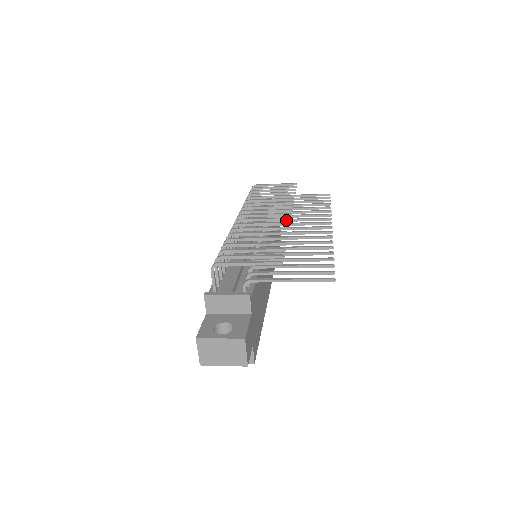
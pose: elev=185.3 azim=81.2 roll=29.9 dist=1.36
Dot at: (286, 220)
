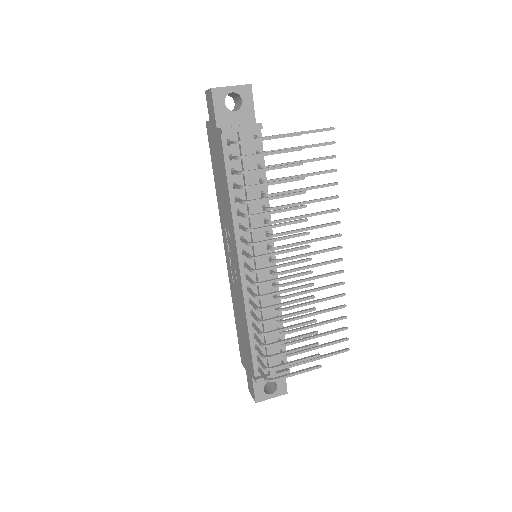
Dot at: occluded
